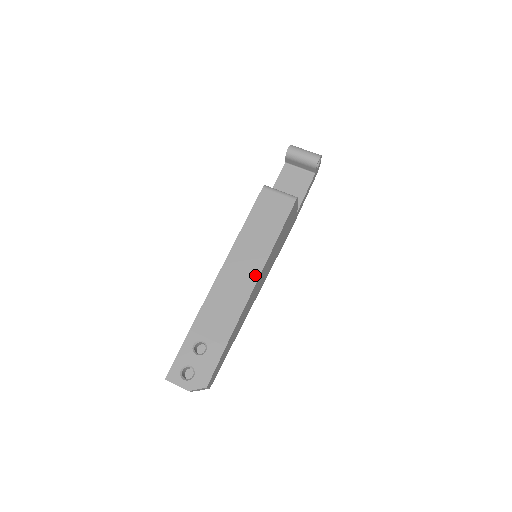
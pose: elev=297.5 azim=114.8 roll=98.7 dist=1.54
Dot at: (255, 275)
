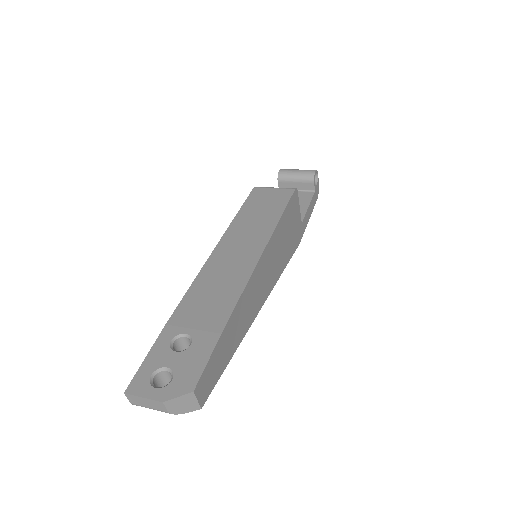
Dot at: (255, 255)
